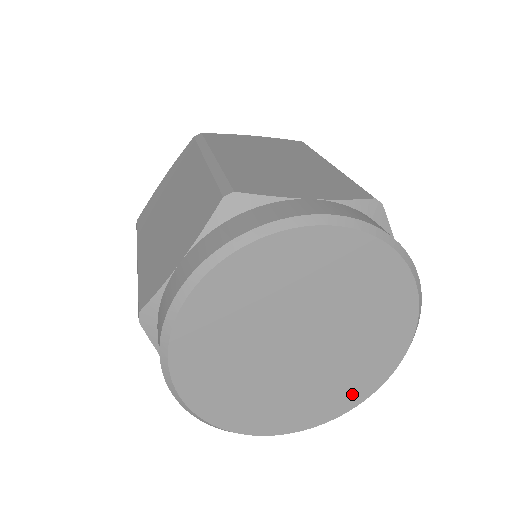
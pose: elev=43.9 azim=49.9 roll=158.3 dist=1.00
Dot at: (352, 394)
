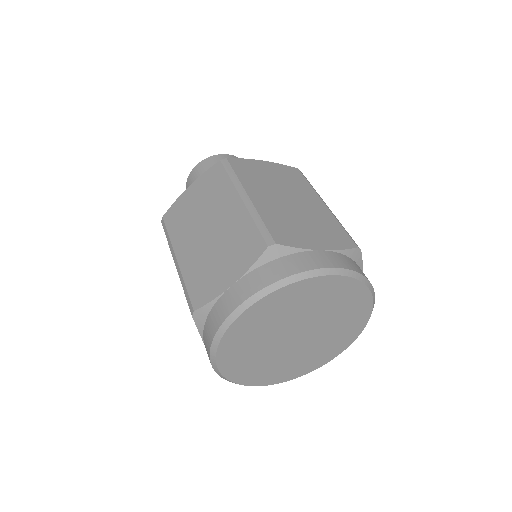
Dot at: (318, 362)
